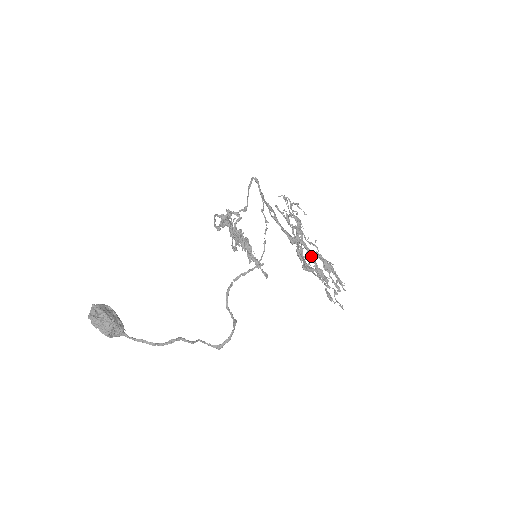
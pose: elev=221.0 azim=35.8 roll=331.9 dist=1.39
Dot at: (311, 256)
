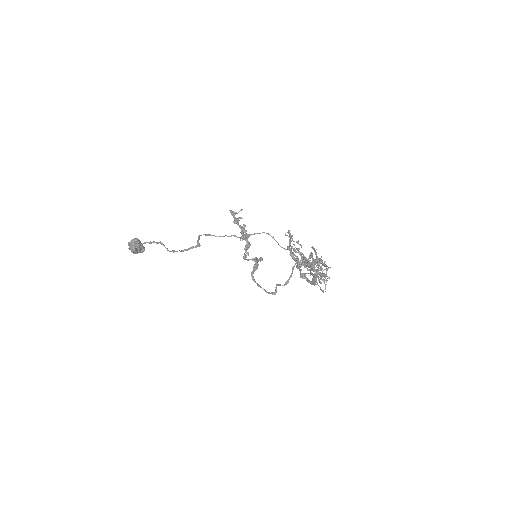
Dot at: occluded
